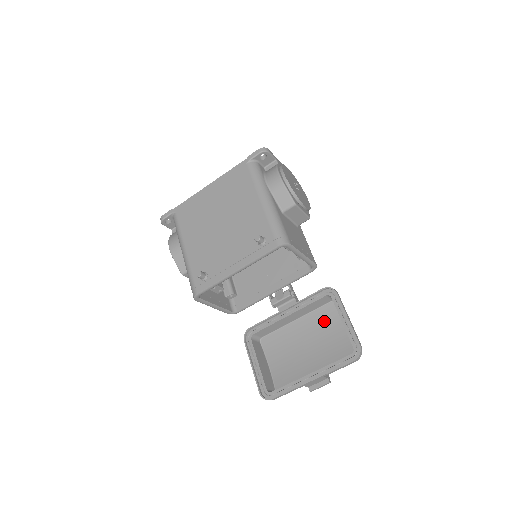
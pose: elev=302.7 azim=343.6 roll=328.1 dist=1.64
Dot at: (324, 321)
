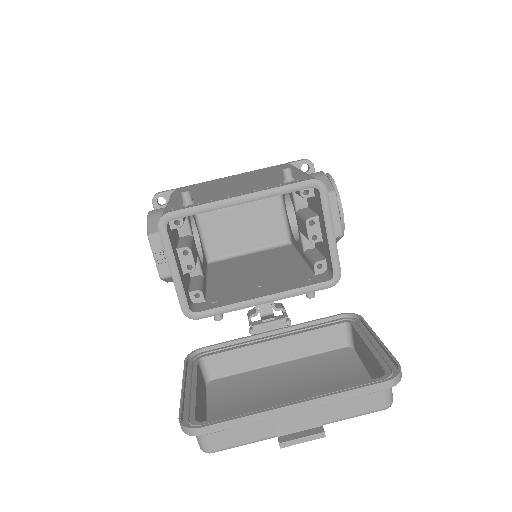
Dot at: (327, 368)
